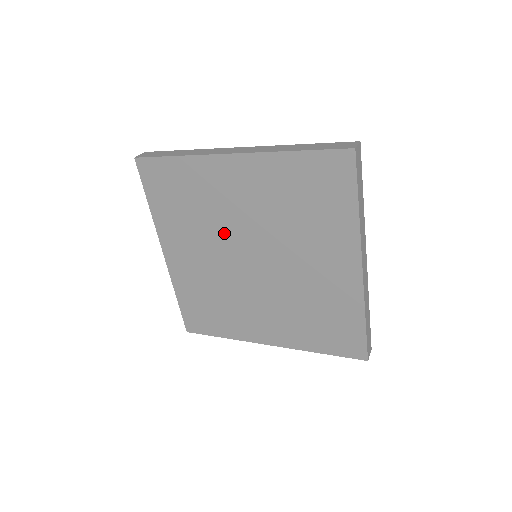
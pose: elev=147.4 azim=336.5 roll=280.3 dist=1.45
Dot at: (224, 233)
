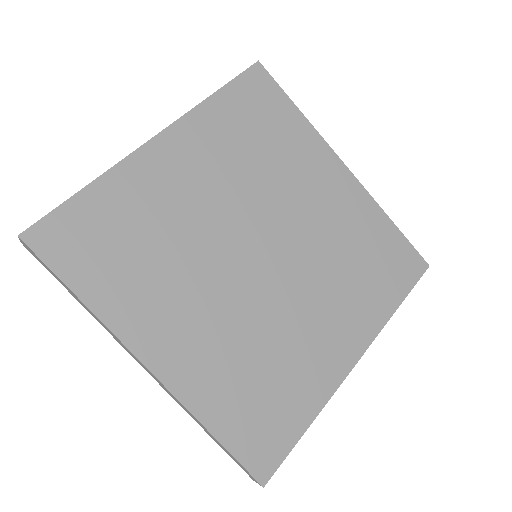
Dot at: (208, 246)
